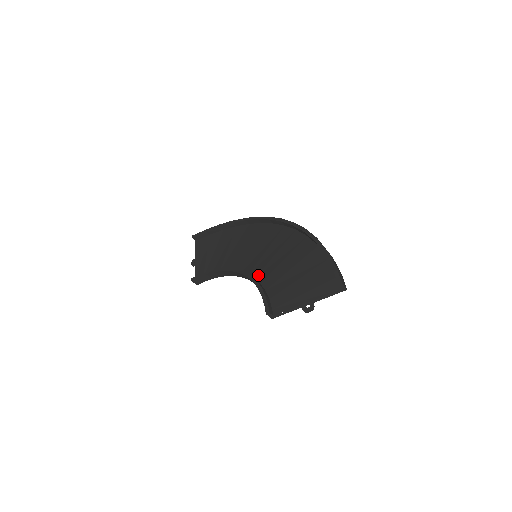
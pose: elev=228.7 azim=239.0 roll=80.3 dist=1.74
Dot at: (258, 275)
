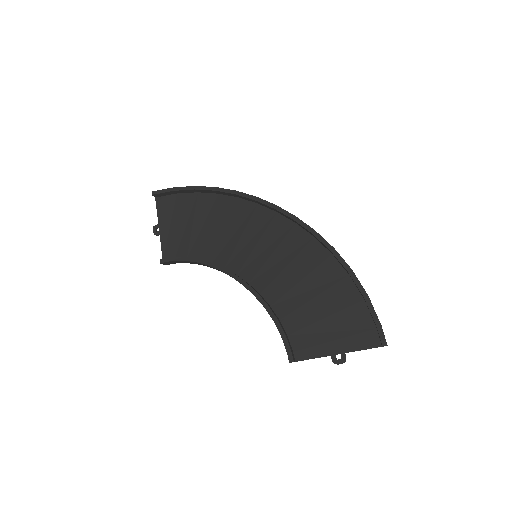
Dot at: (265, 291)
